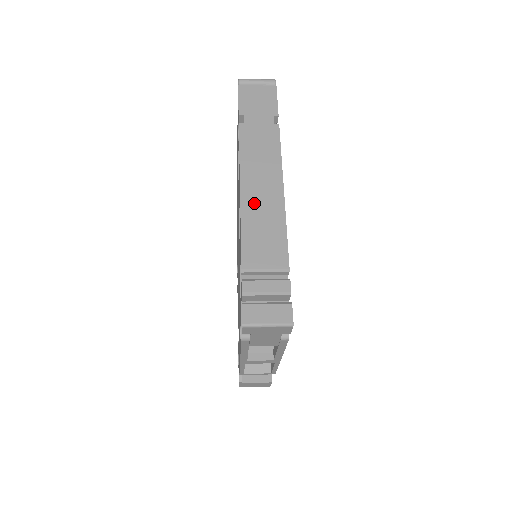
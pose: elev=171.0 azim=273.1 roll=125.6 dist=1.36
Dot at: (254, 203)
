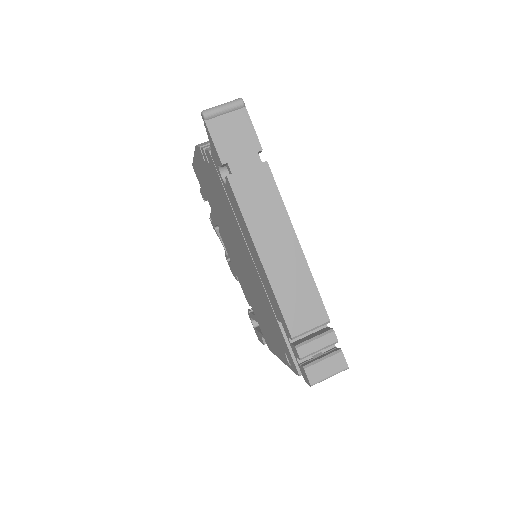
Dot at: (278, 267)
